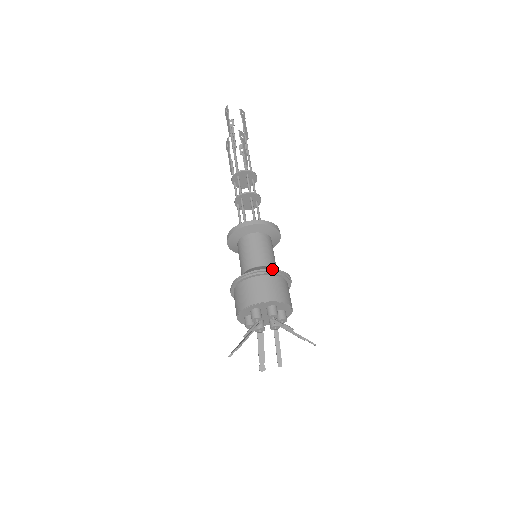
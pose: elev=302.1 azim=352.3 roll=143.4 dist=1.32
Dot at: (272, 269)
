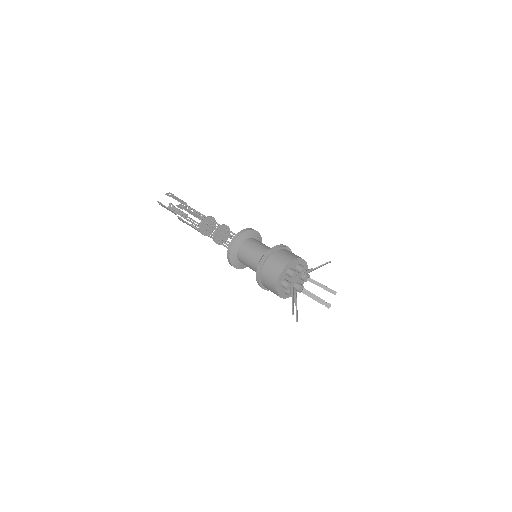
Dot at: (265, 253)
